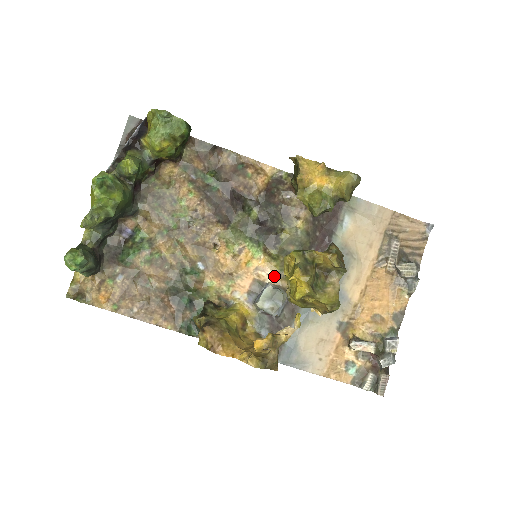
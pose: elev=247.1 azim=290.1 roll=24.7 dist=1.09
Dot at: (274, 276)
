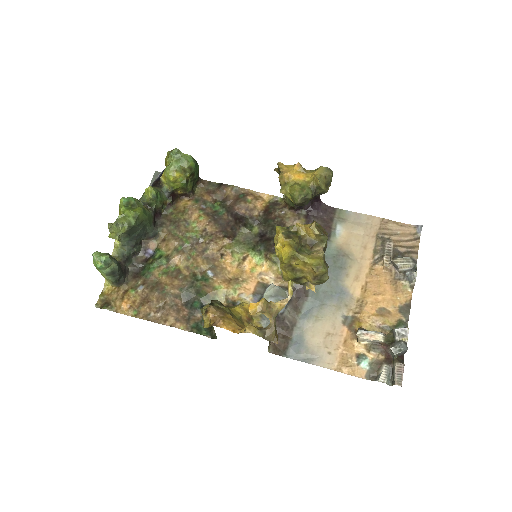
Dot at: (277, 279)
